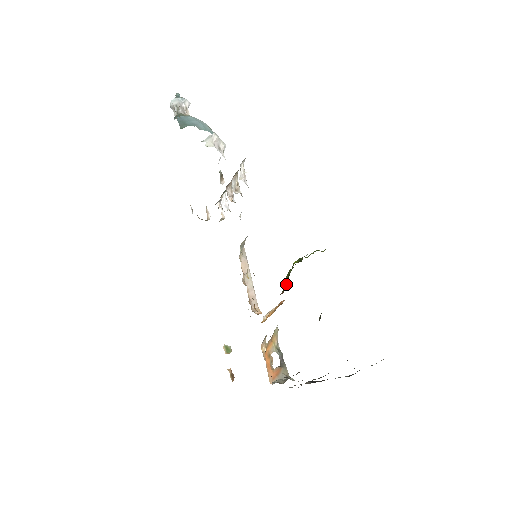
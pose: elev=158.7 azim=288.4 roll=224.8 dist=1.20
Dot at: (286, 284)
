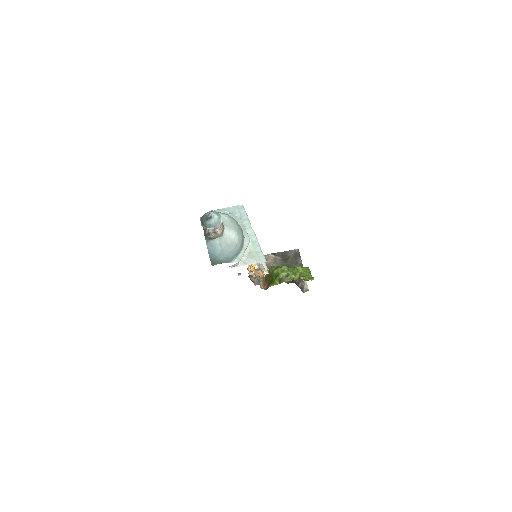
Dot at: (268, 280)
